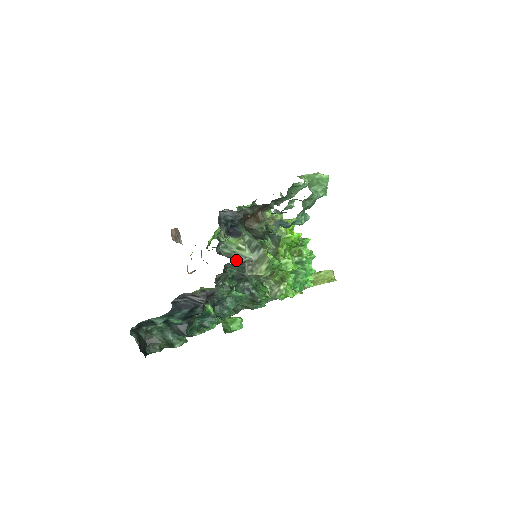
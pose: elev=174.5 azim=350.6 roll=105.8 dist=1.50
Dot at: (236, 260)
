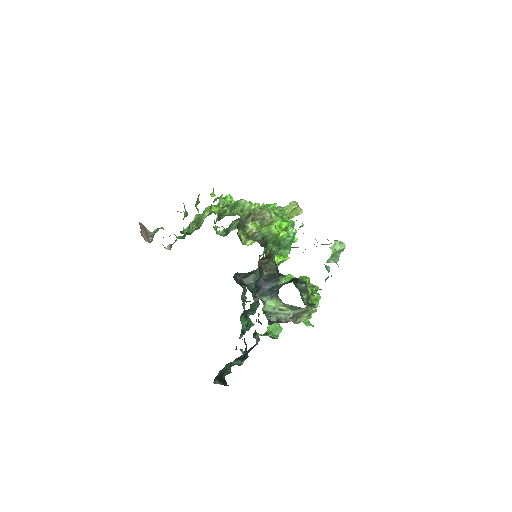
Dot at: (283, 320)
